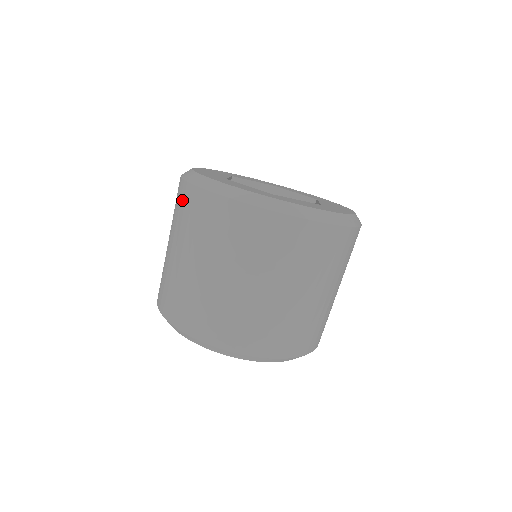
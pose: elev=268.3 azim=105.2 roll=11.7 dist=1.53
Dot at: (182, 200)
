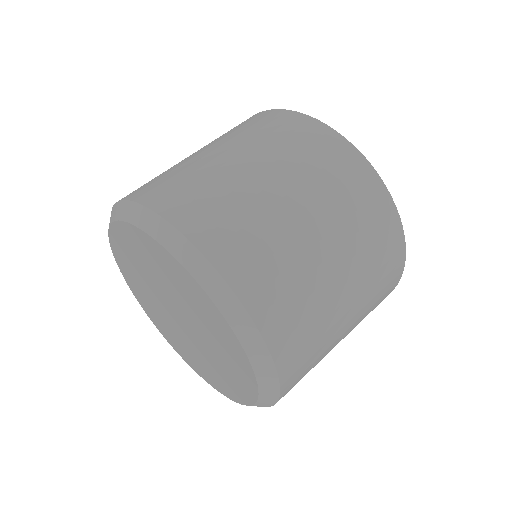
Dot at: (289, 125)
